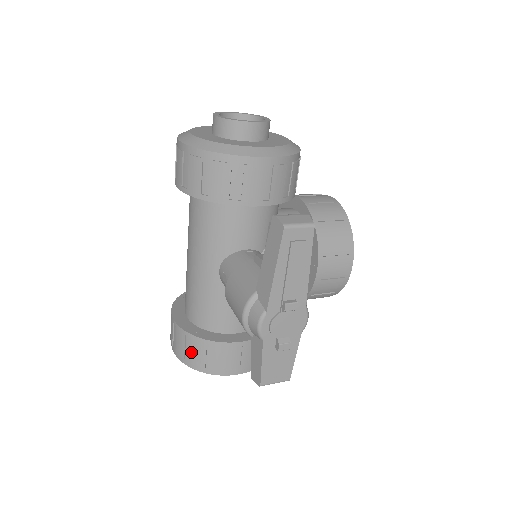
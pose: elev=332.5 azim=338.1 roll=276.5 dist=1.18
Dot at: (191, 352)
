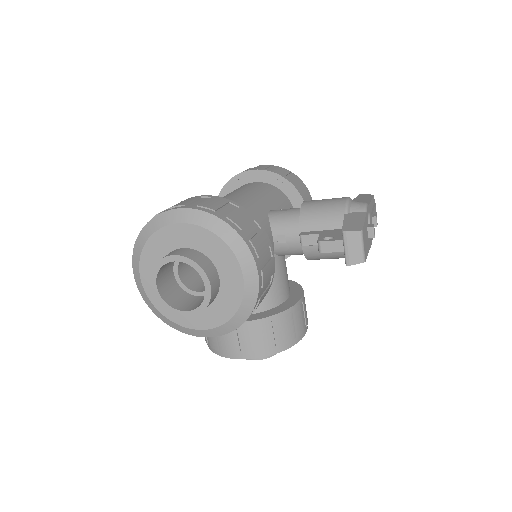
Dot at: (230, 212)
